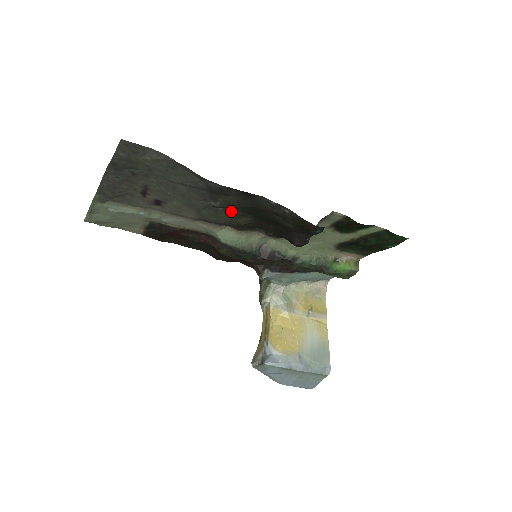
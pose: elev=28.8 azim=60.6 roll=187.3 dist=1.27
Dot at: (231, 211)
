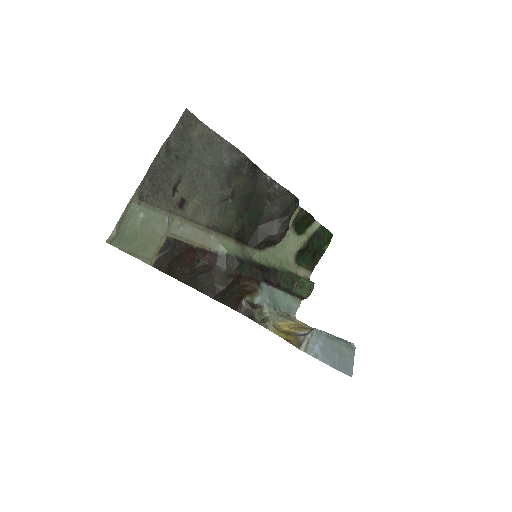
Dot at: (235, 206)
